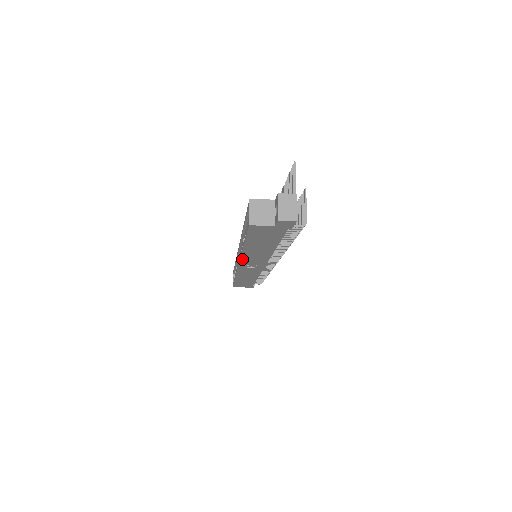
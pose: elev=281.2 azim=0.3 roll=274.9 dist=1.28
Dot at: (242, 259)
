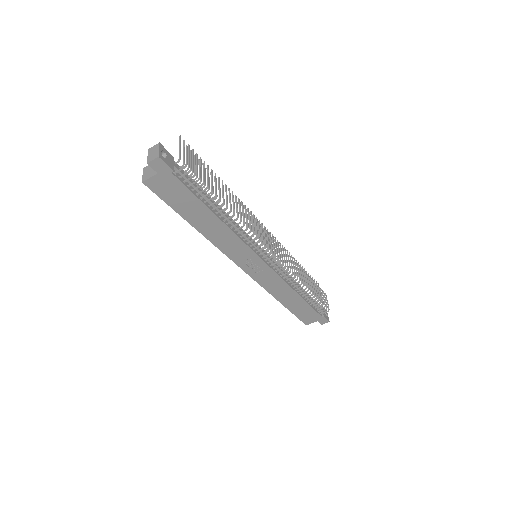
Dot at: (224, 252)
